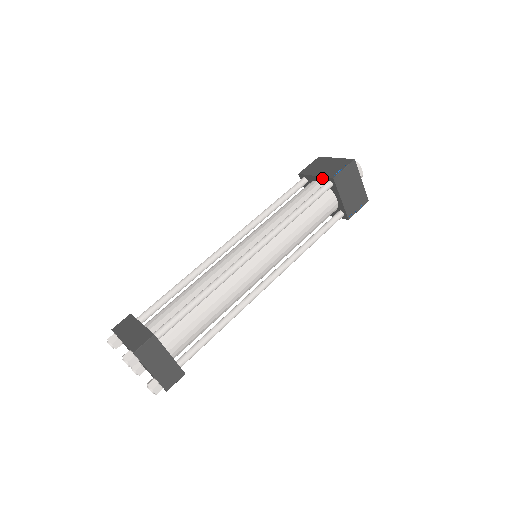
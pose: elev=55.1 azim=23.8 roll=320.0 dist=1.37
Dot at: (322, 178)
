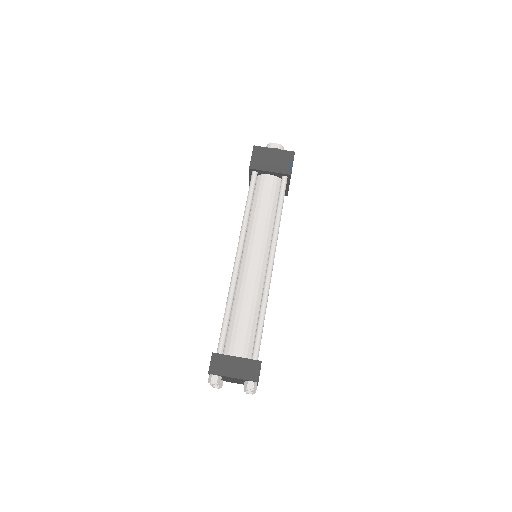
Dot at: (250, 176)
